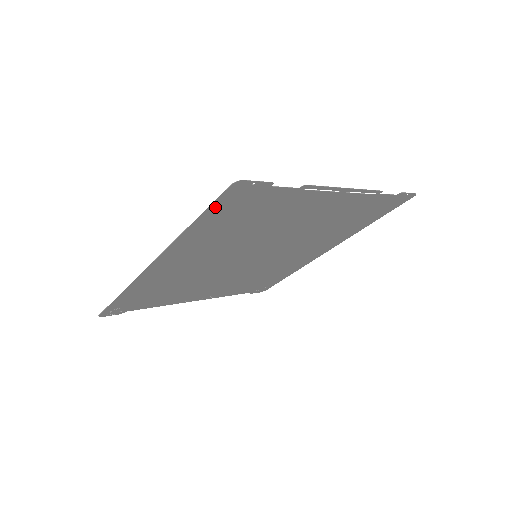
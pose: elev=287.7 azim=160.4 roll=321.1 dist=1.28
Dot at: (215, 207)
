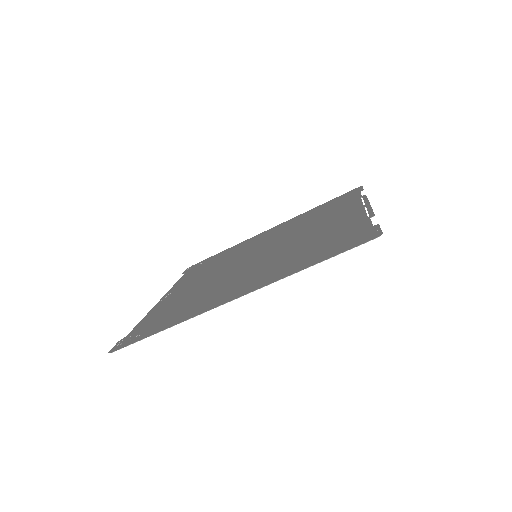
Dot at: (339, 252)
